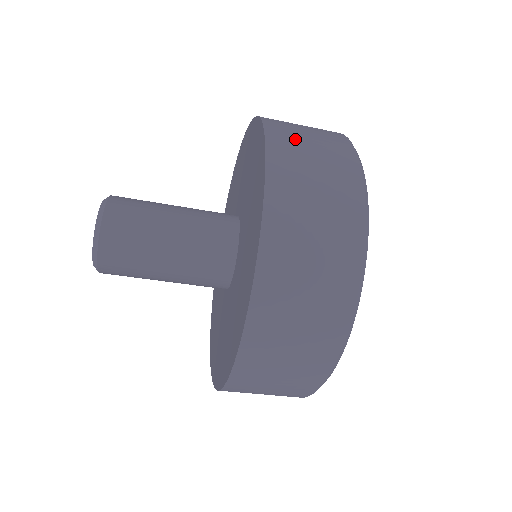
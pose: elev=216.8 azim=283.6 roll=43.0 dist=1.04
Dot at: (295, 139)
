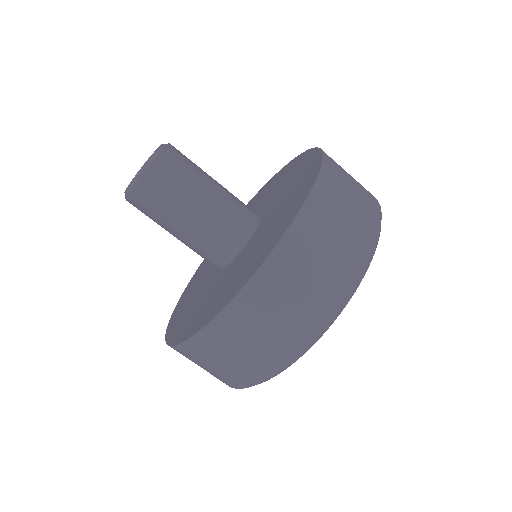
Dot at: (342, 177)
